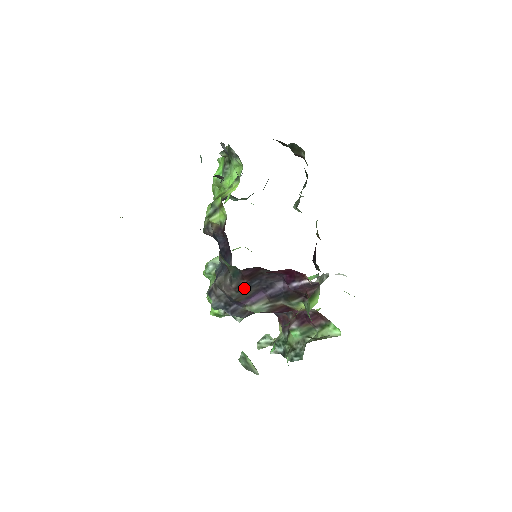
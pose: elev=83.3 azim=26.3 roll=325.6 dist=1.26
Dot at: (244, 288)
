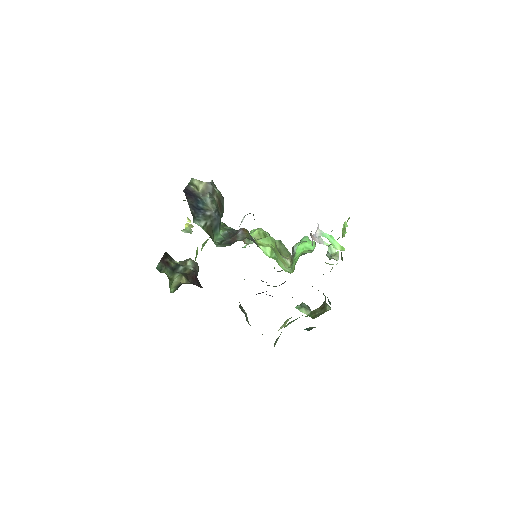
Dot at: occluded
